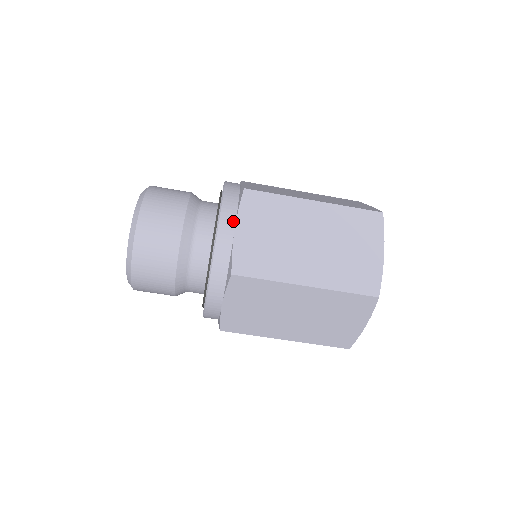
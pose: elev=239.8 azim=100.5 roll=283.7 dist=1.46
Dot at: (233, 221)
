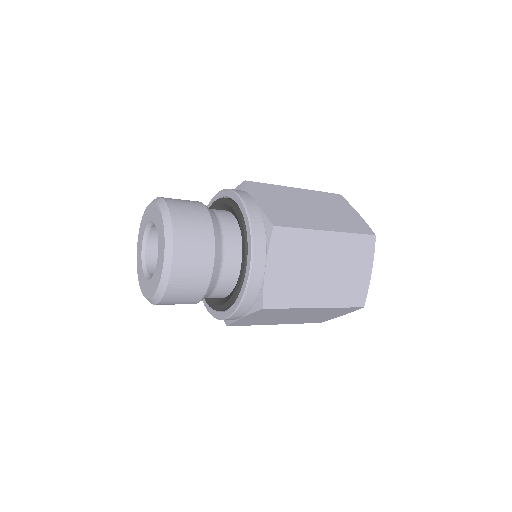
Dot at: (242, 316)
